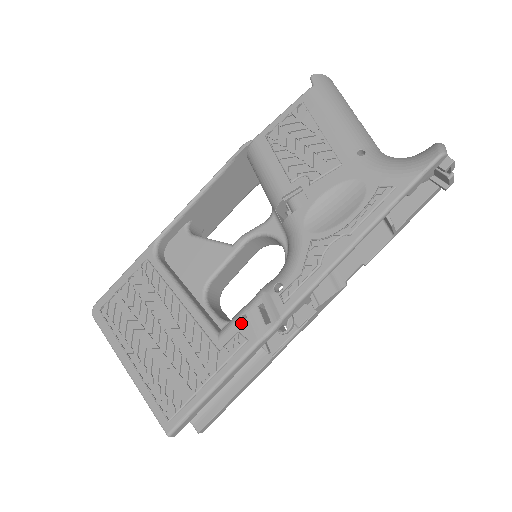
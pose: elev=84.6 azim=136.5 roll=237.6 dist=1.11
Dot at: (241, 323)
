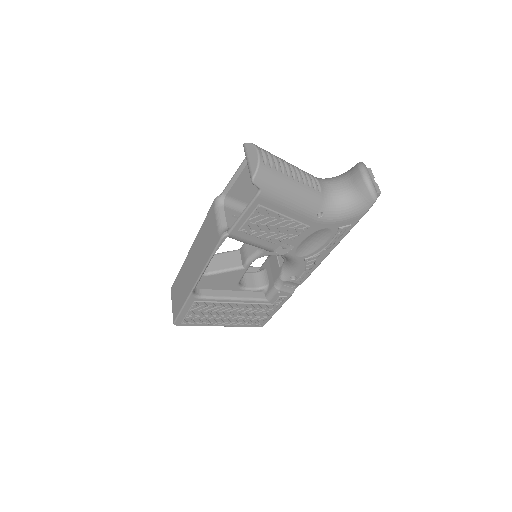
Dot at: (279, 294)
